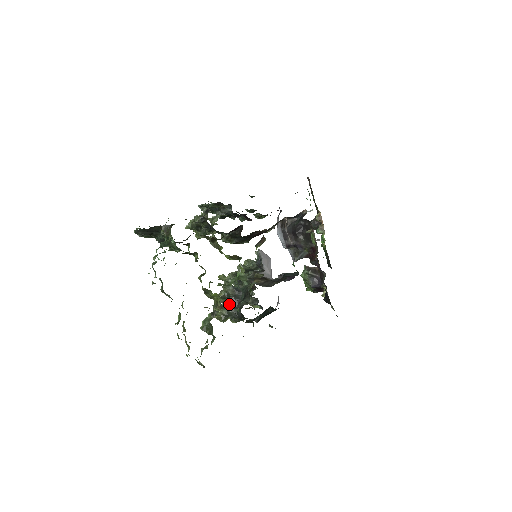
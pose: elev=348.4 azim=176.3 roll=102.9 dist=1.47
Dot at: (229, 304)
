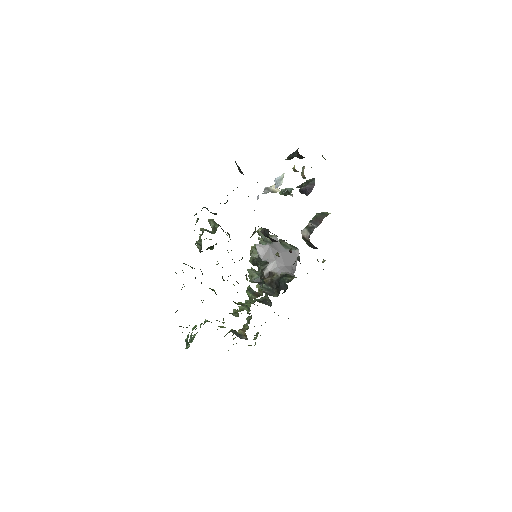
Dot at: (260, 286)
